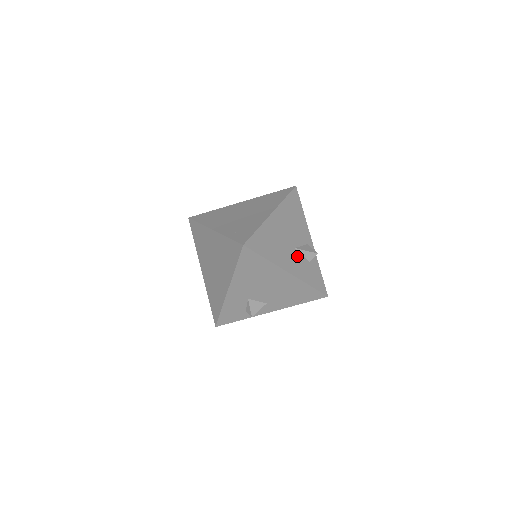
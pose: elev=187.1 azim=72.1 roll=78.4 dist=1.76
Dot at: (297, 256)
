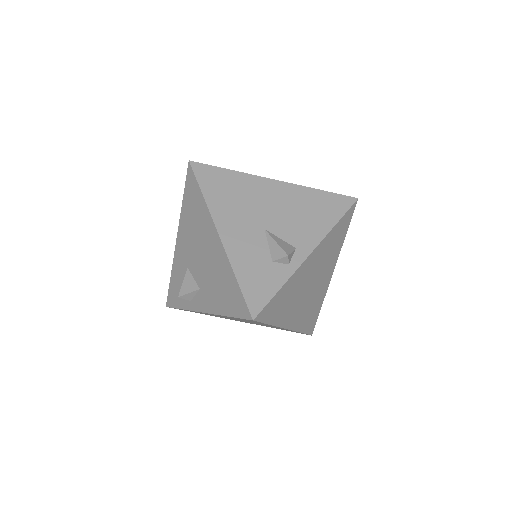
Dot at: (257, 237)
